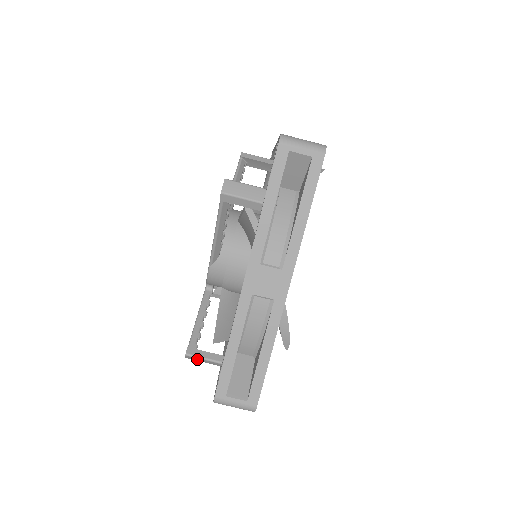
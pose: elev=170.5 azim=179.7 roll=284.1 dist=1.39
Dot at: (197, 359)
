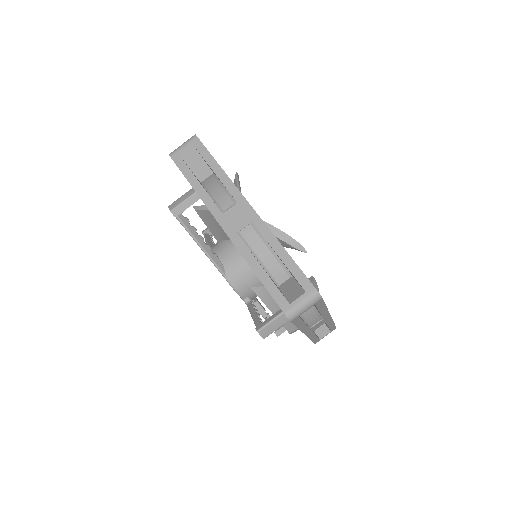
Dot at: (269, 328)
